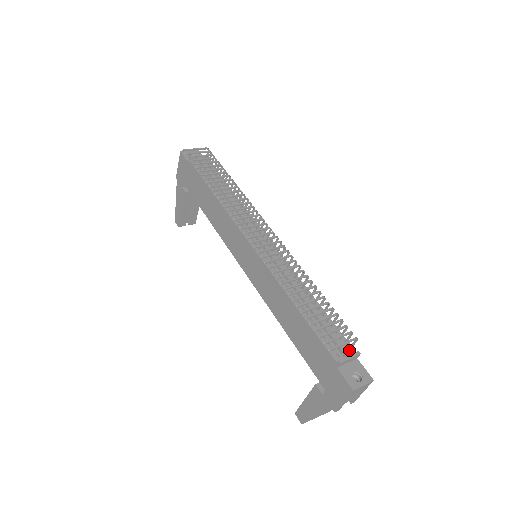
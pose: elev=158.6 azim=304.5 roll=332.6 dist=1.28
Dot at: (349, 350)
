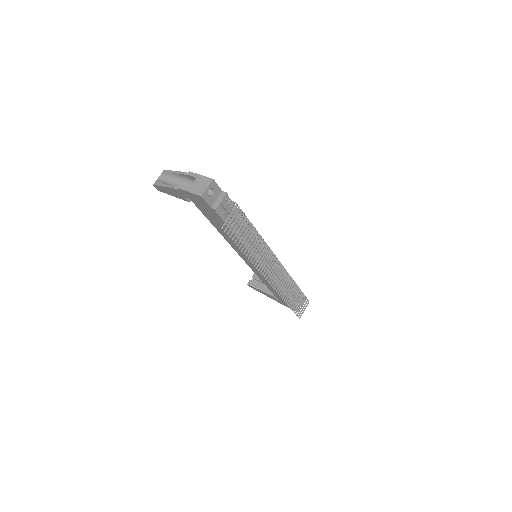
Dot at: occluded
